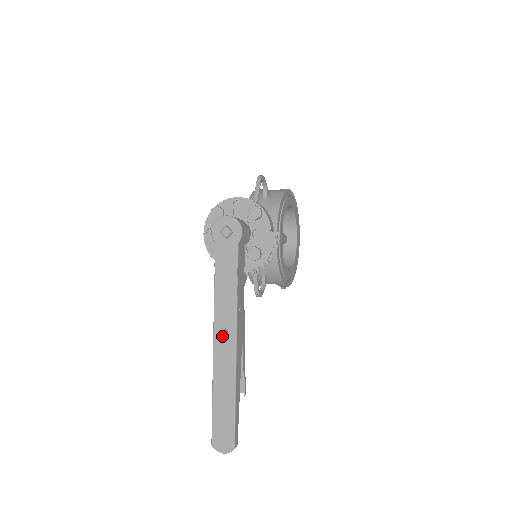
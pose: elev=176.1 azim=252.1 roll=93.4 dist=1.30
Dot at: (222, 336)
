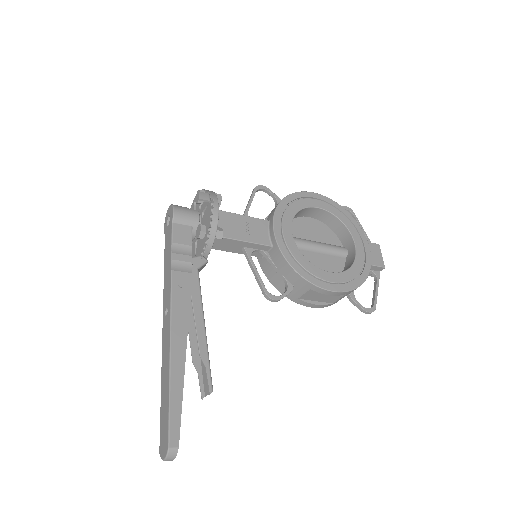
Dot at: (165, 317)
